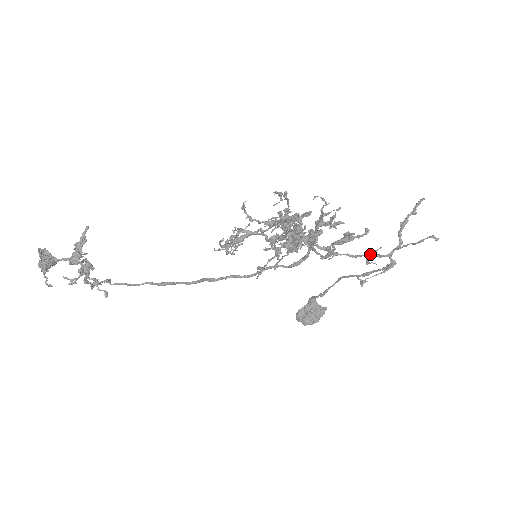
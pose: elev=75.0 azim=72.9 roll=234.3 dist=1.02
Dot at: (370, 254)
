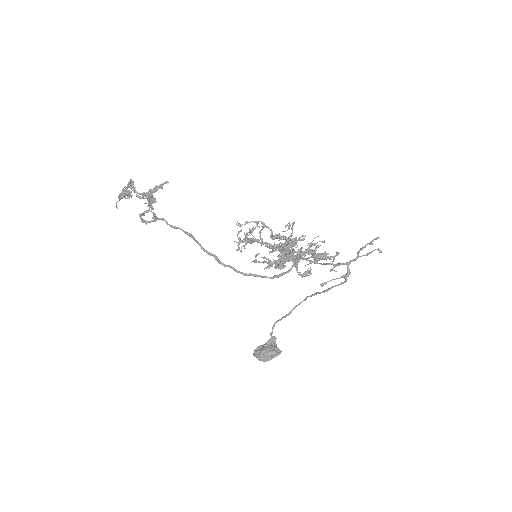
Dot at: occluded
